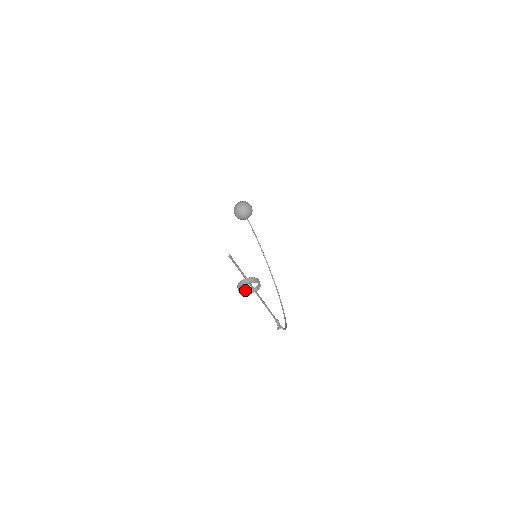
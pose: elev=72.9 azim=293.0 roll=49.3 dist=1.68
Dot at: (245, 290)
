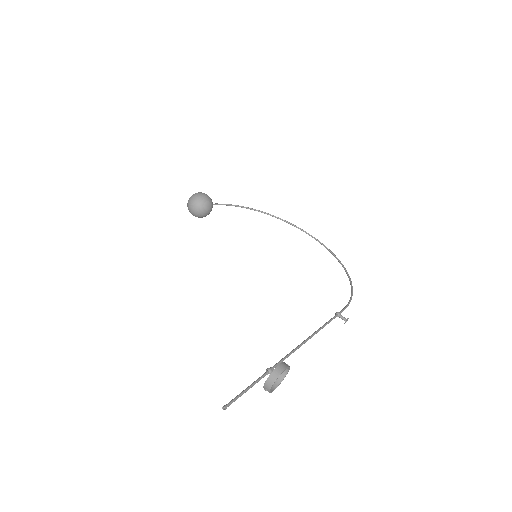
Dot at: occluded
